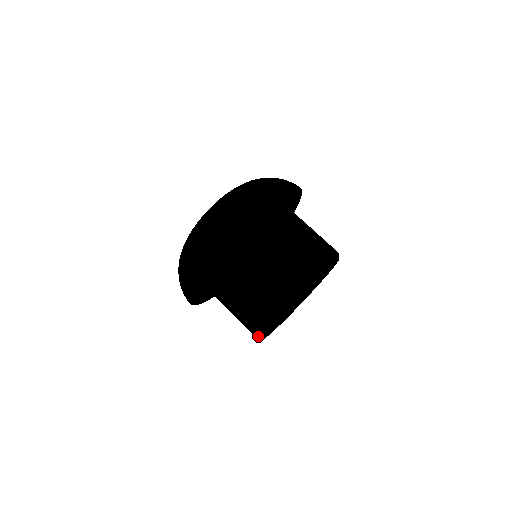
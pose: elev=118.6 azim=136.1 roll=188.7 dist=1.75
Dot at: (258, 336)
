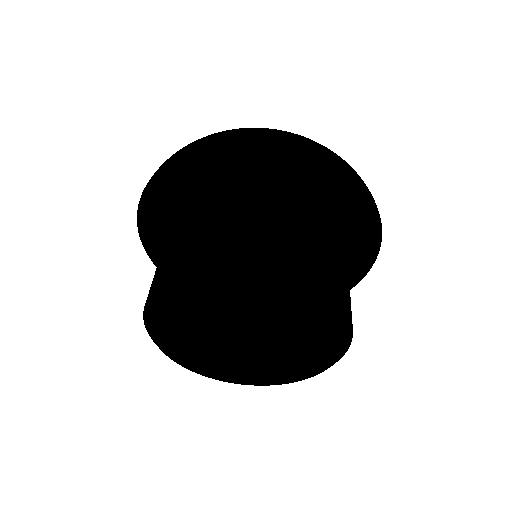
Dot at: (144, 321)
